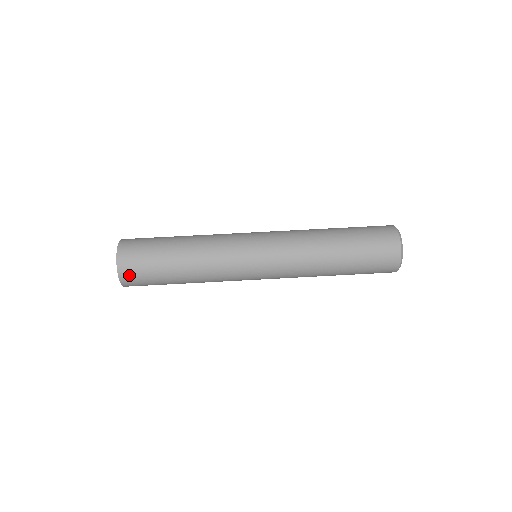
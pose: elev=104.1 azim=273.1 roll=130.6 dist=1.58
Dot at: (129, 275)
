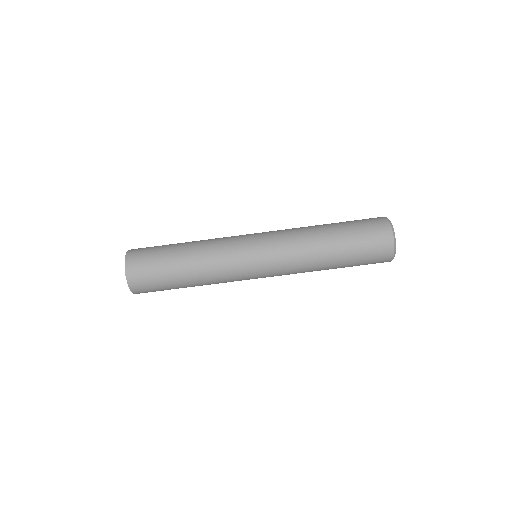
Dot at: occluded
